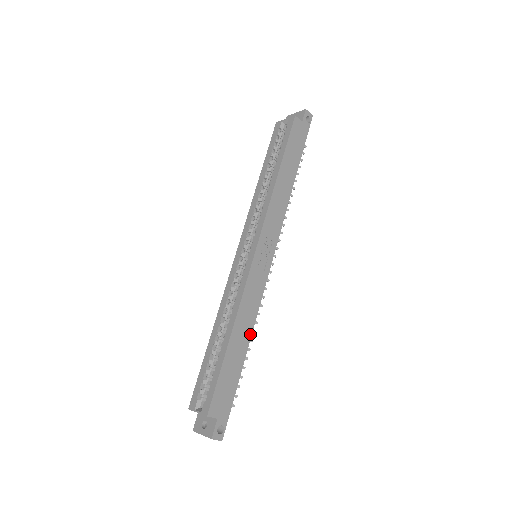
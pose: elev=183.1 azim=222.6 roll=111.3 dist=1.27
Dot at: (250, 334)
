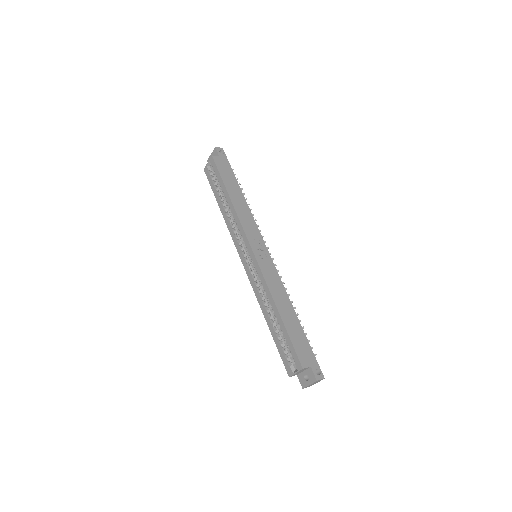
Dot at: (290, 303)
